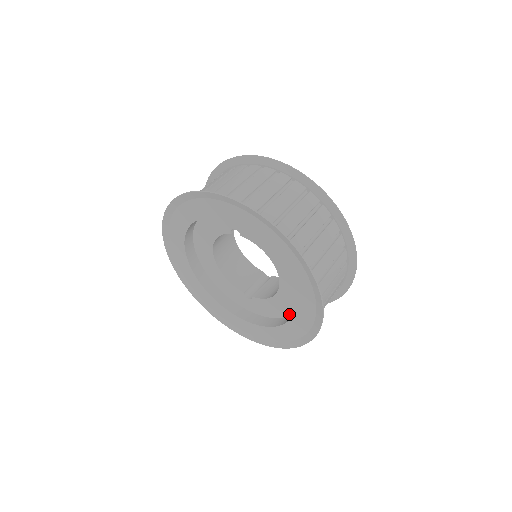
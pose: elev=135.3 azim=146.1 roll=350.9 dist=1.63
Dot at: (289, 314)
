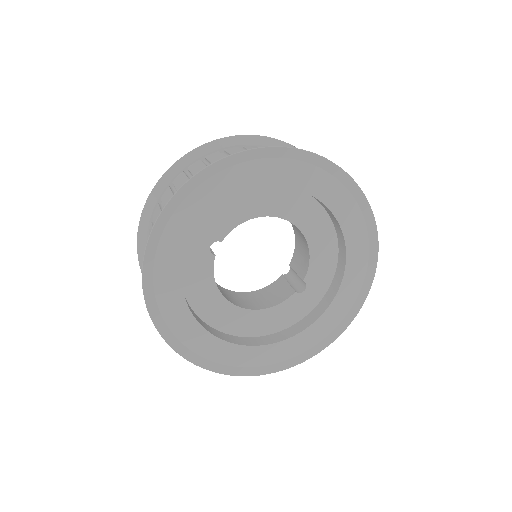
Dot at: (335, 238)
